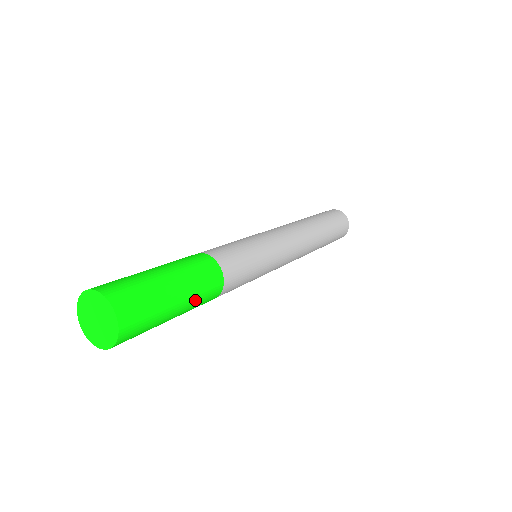
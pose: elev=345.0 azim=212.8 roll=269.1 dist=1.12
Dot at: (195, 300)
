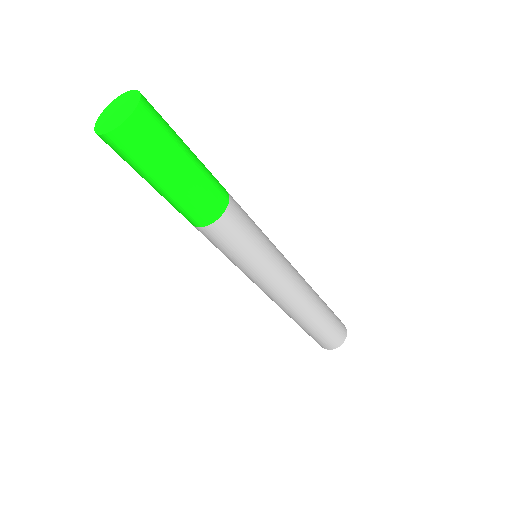
Dot at: (200, 183)
